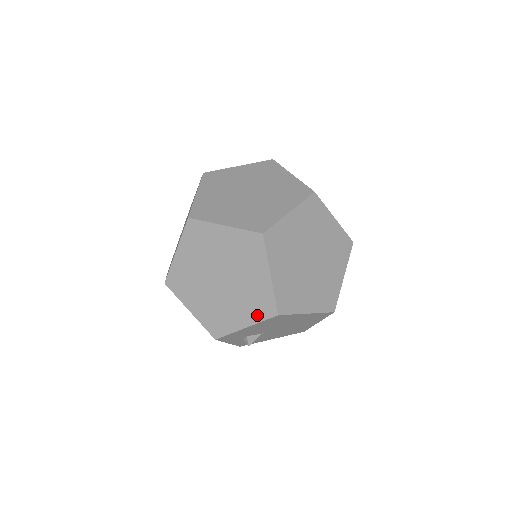
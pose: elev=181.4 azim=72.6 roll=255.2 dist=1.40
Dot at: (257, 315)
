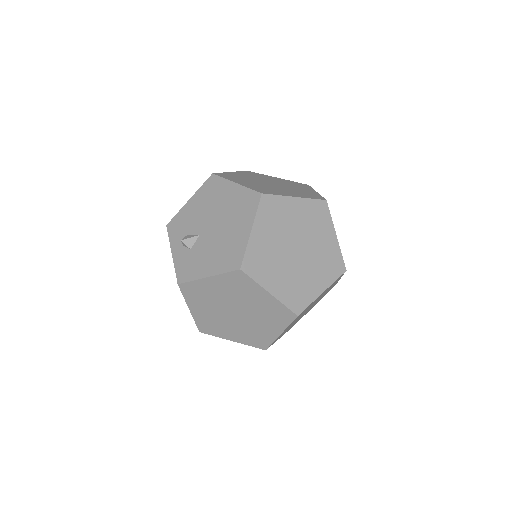
Dot at: occluded
